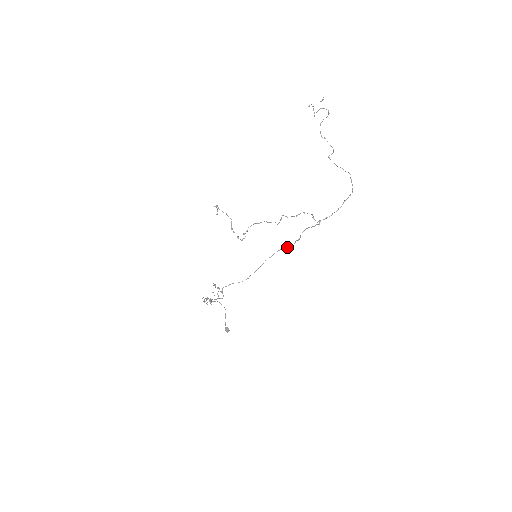
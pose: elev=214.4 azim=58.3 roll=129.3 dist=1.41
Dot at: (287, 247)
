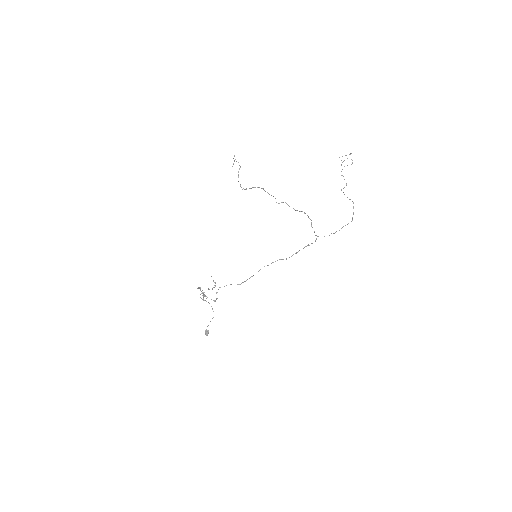
Dot at: occluded
